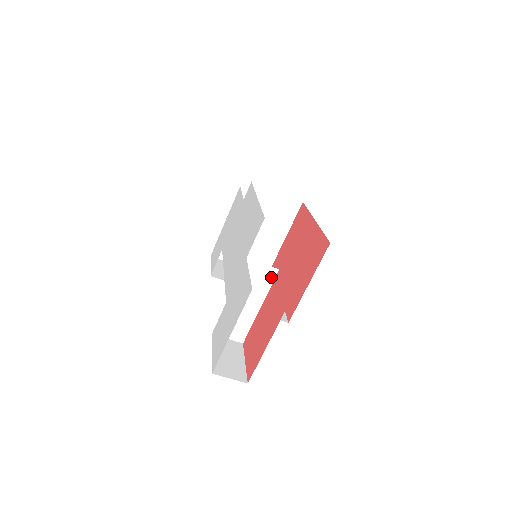
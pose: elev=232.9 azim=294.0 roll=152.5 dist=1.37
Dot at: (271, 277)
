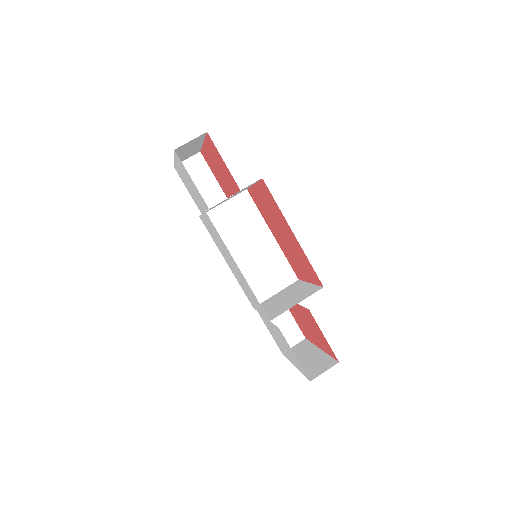
Dot at: occluded
